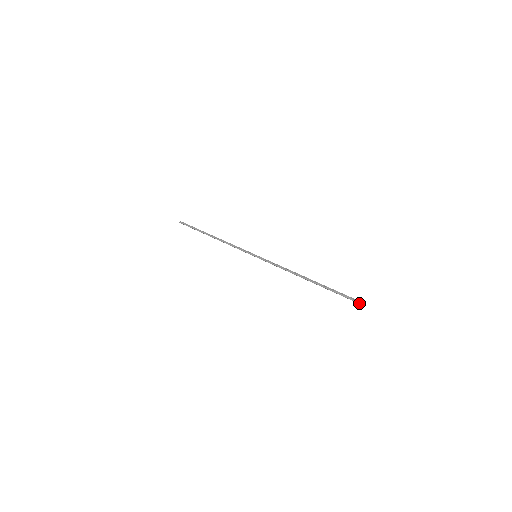
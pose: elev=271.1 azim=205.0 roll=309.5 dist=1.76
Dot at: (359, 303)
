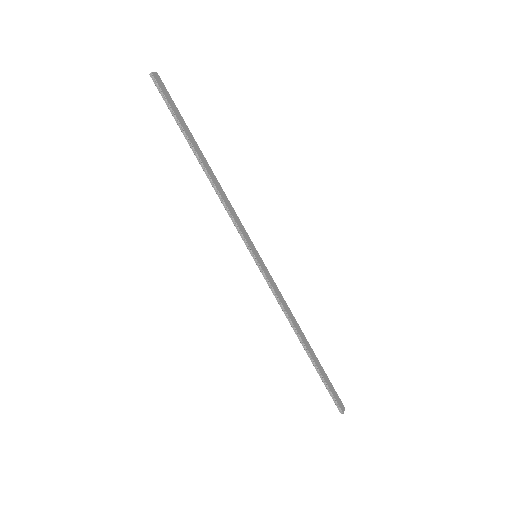
Dot at: (340, 412)
